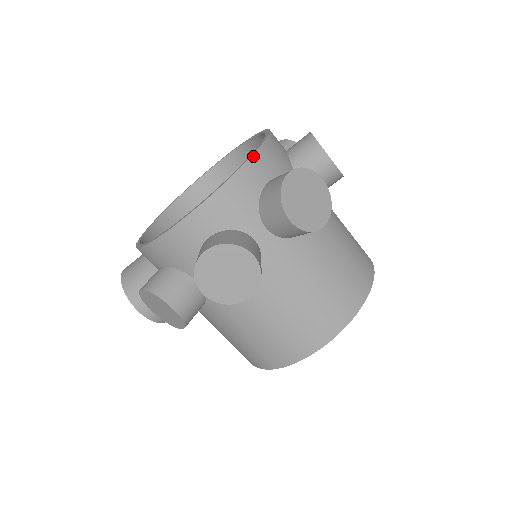
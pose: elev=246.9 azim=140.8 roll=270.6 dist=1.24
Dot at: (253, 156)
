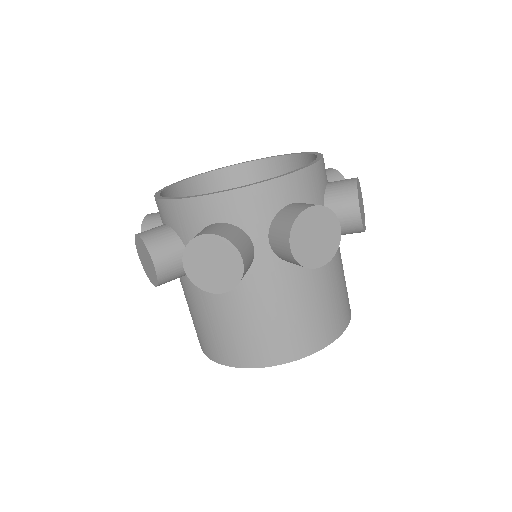
Dot at: (217, 194)
